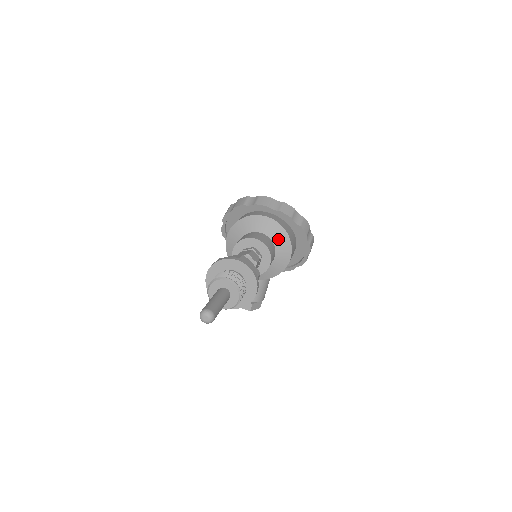
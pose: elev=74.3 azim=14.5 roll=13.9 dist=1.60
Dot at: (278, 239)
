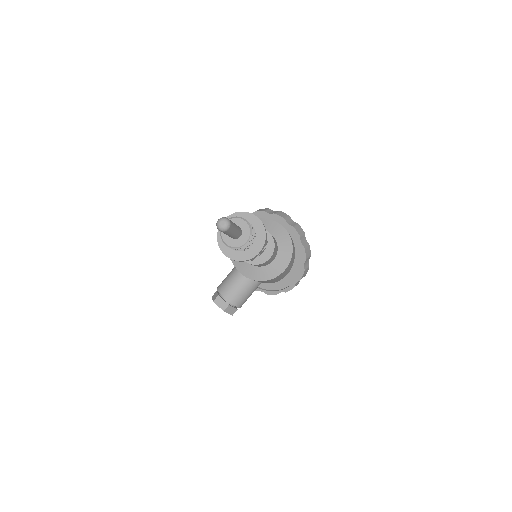
Dot at: (283, 246)
